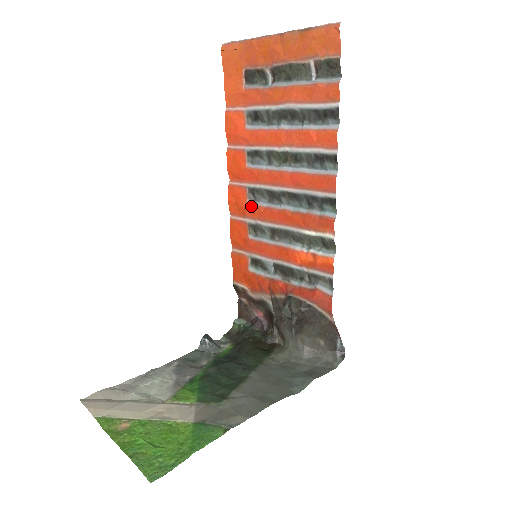
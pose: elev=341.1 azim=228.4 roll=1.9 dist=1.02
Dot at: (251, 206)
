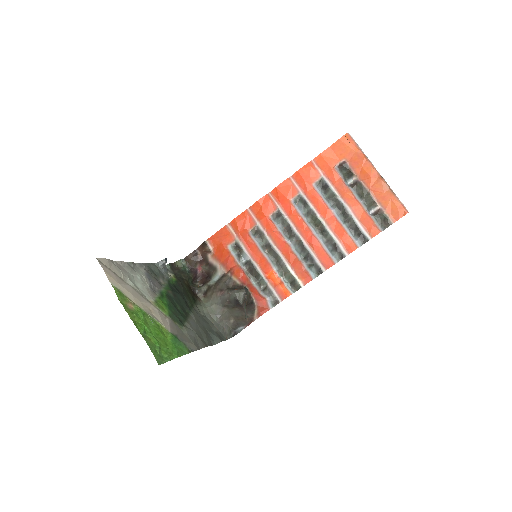
Dot at: (270, 221)
